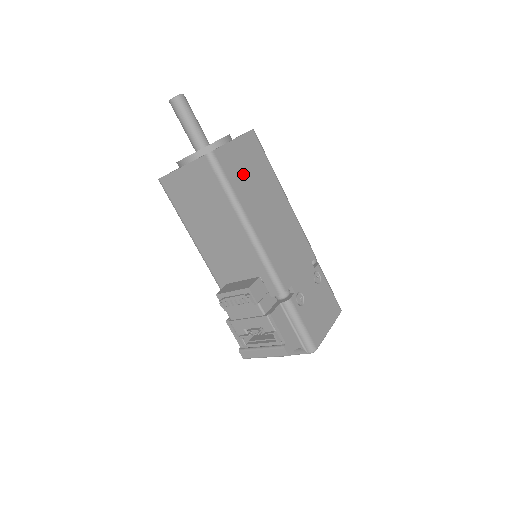
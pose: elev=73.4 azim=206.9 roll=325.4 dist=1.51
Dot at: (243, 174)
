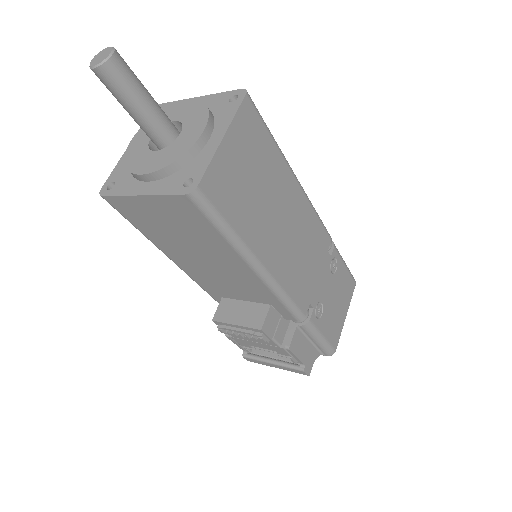
Dot at: (243, 191)
